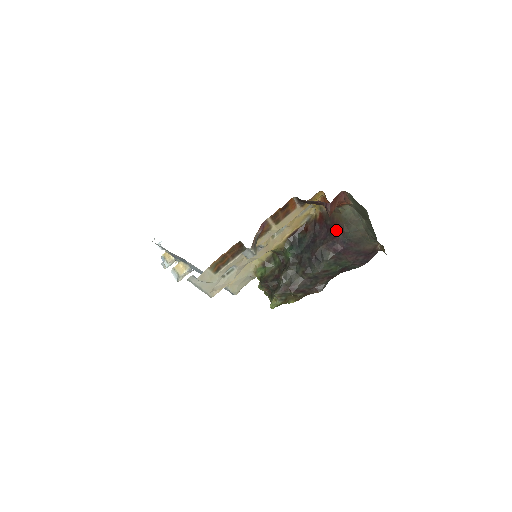
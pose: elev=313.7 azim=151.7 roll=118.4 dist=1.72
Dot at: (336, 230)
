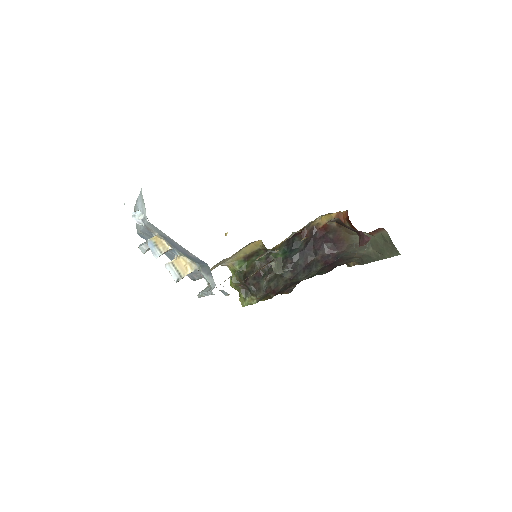
Dot at: (336, 246)
